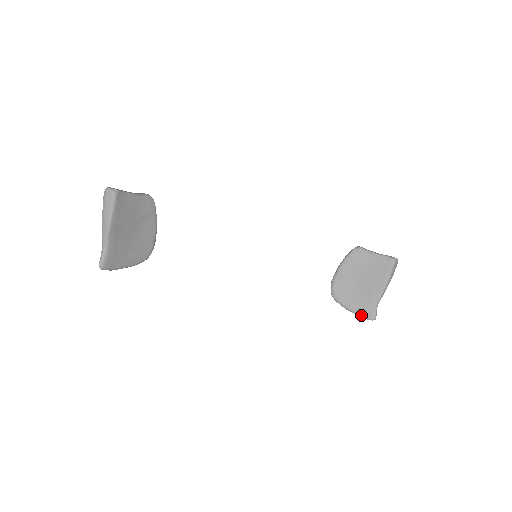
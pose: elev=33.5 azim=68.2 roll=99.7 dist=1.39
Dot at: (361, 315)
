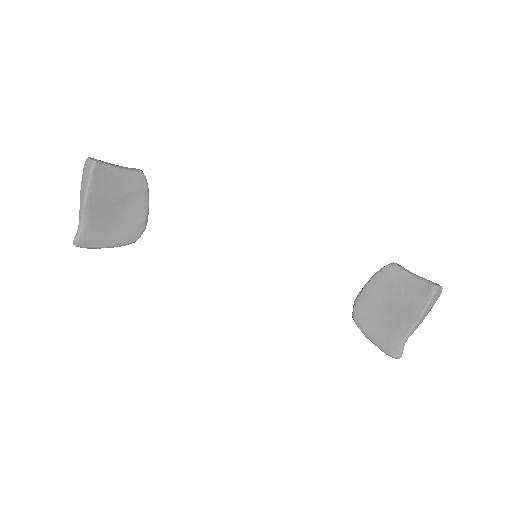
Dot at: (383, 349)
